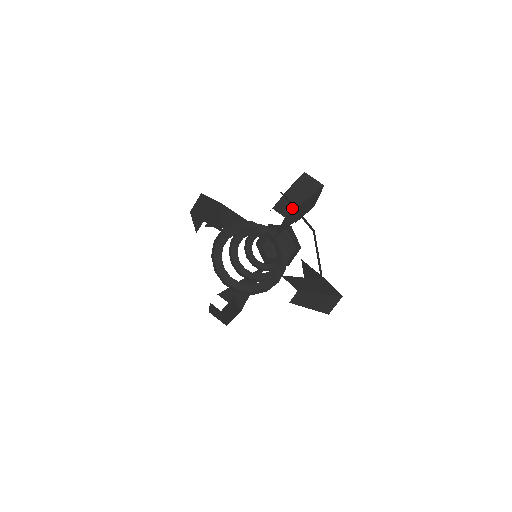
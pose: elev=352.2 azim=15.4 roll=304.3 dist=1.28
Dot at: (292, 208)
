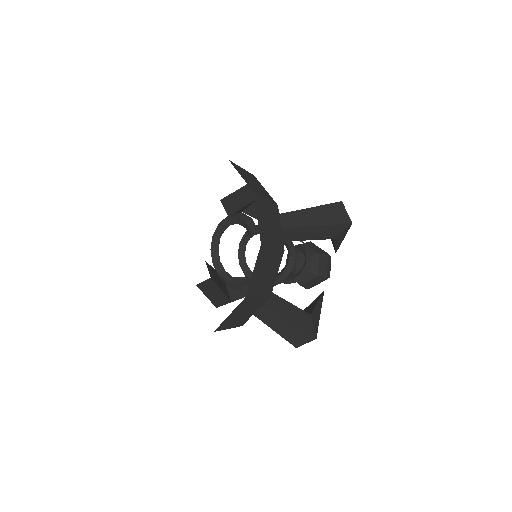
Dot at: (295, 225)
